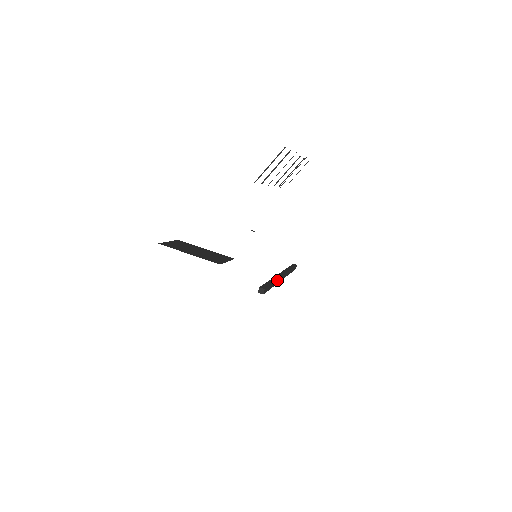
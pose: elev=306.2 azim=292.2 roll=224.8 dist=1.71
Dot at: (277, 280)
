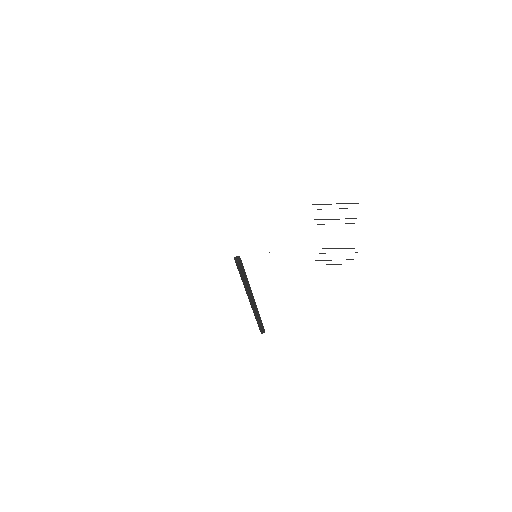
Dot at: (250, 288)
